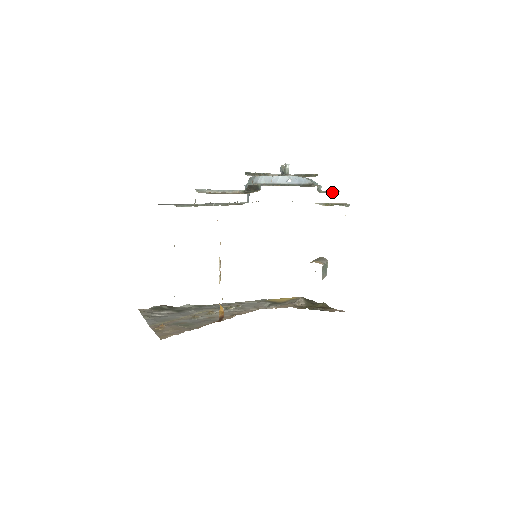
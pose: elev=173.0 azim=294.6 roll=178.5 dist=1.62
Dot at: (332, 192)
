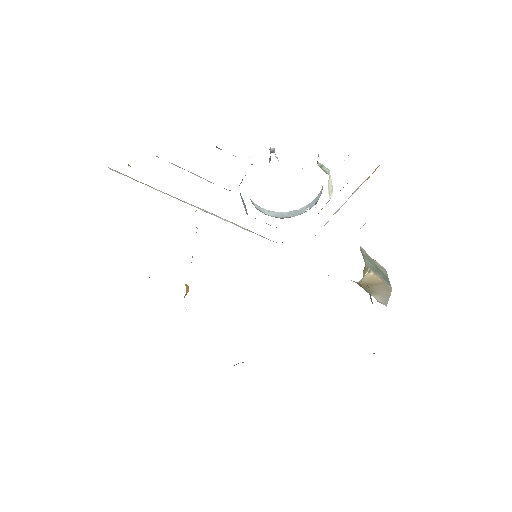
Dot at: occluded
